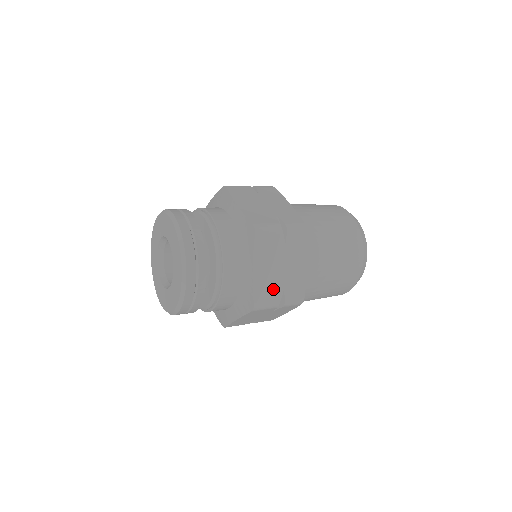
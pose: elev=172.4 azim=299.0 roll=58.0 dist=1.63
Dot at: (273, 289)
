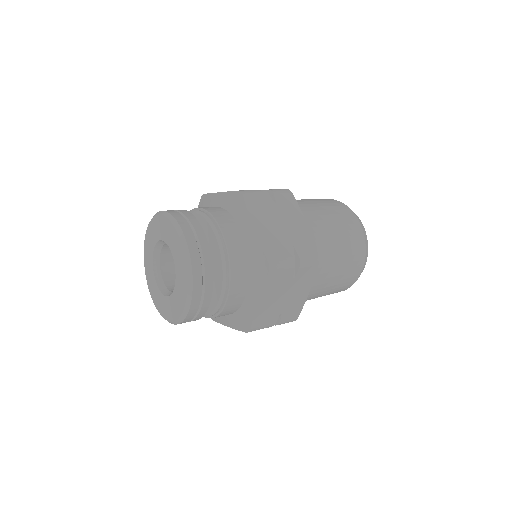
Dot at: (272, 315)
